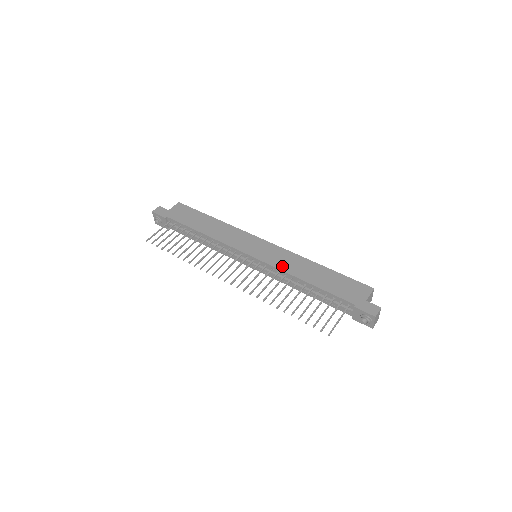
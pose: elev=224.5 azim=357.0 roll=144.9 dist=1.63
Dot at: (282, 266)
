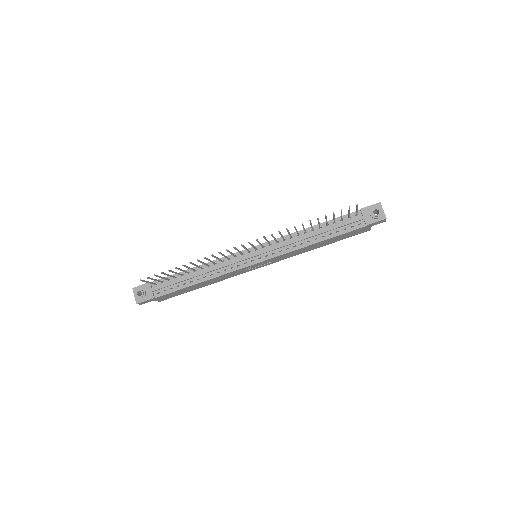
Dot at: (284, 237)
